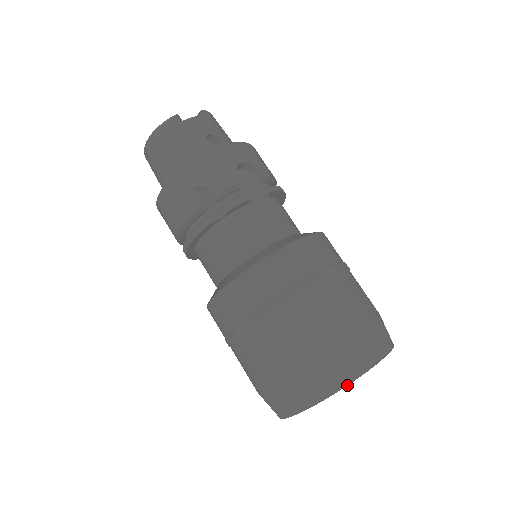
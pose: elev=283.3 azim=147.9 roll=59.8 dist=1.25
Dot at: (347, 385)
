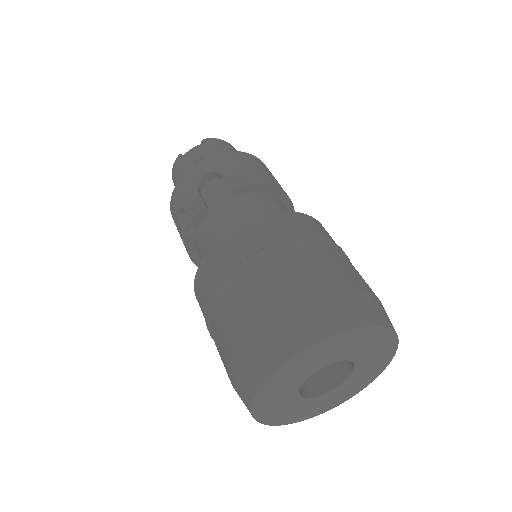
Dot at: (265, 381)
